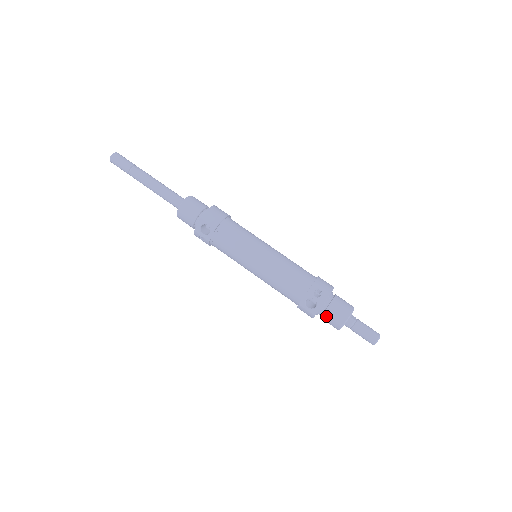
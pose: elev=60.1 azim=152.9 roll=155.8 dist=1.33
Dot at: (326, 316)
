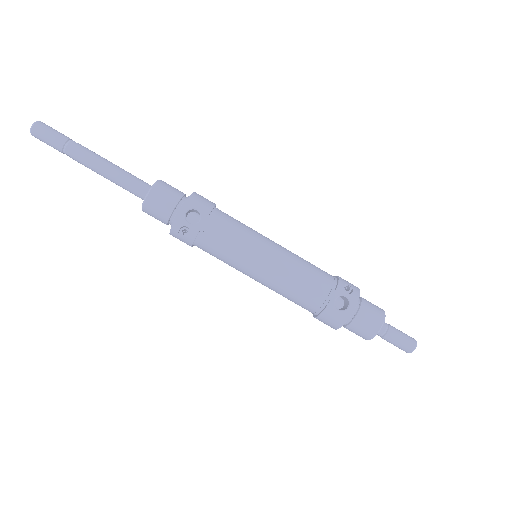
Dot at: (359, 319)
